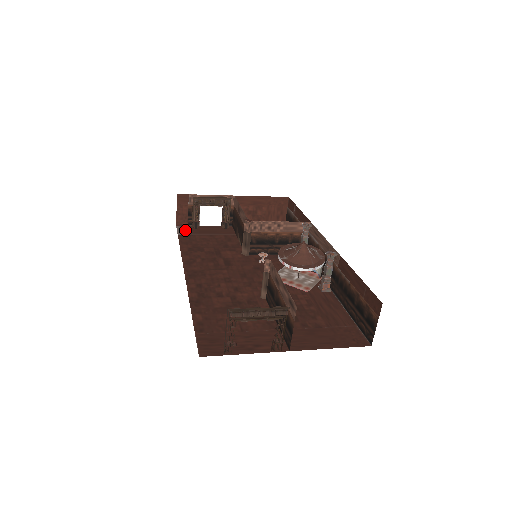
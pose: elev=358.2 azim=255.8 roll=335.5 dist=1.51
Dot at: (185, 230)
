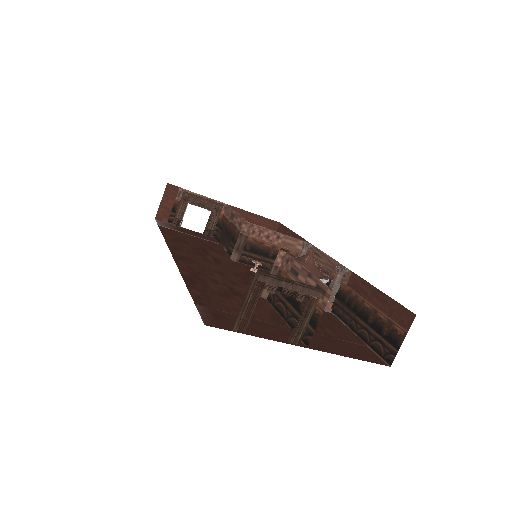
Dot at: (165, 224)
